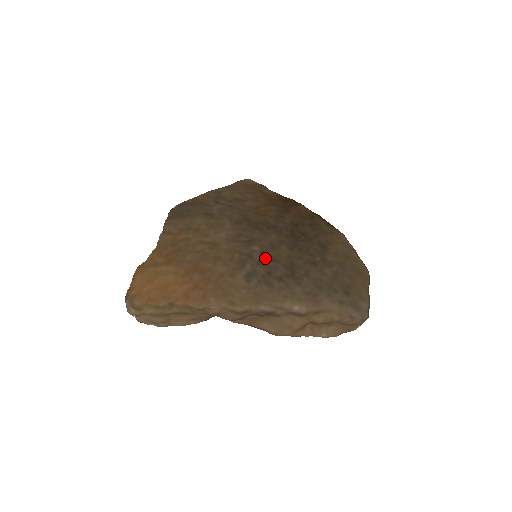
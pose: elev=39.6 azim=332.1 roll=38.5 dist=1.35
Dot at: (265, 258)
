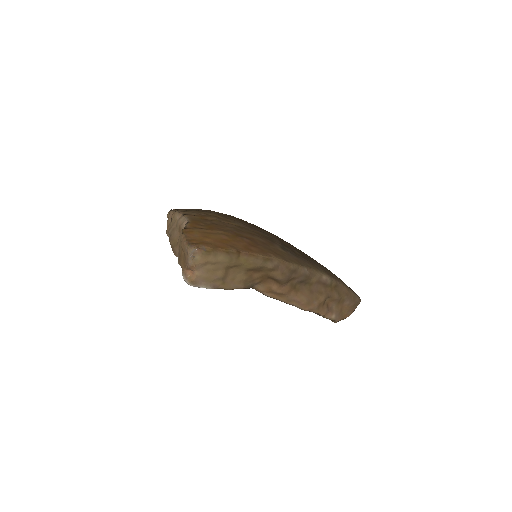
Dot at: (283, 243)
